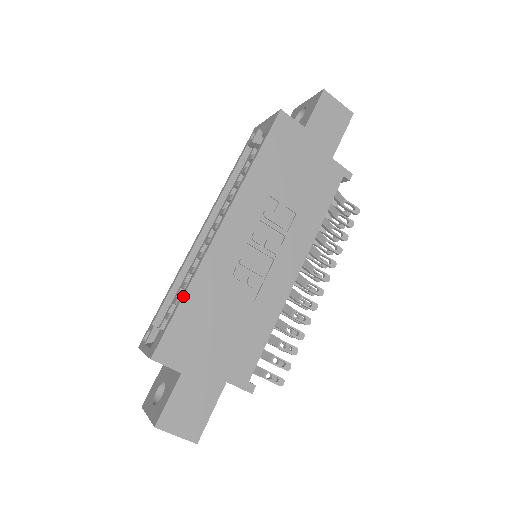
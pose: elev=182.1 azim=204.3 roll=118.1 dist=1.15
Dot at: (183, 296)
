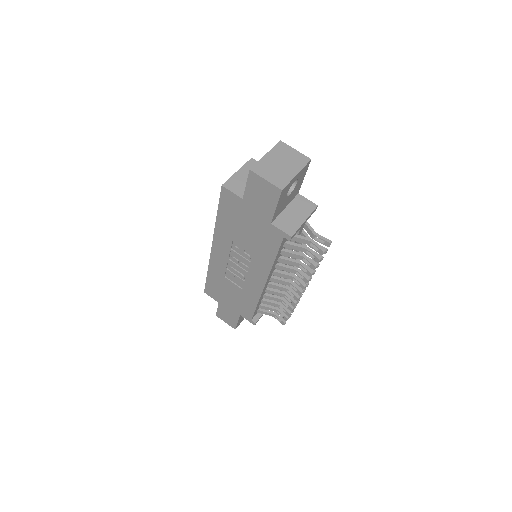
Dot at: (207, 274)
